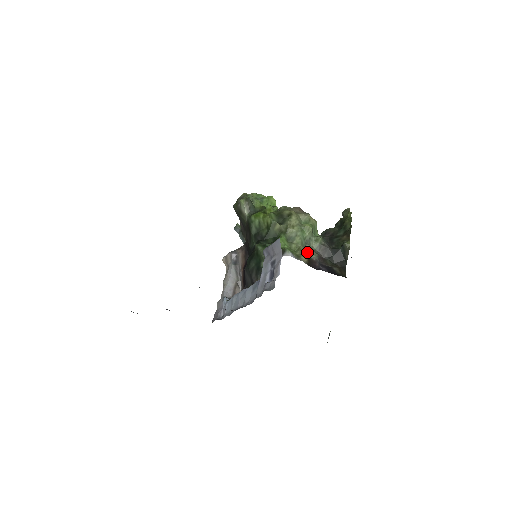
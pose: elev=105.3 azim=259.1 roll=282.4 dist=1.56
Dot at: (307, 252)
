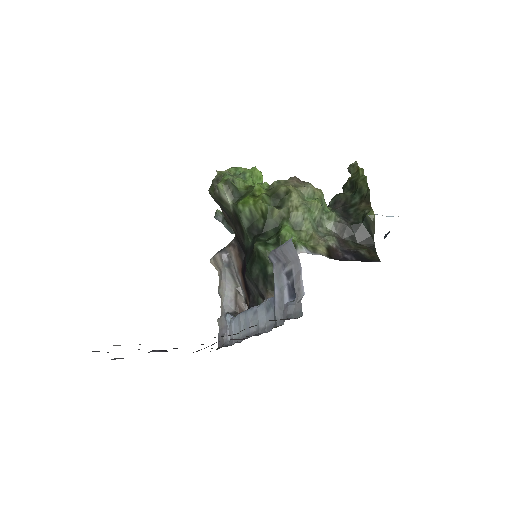
Dot at: (323, 239)
